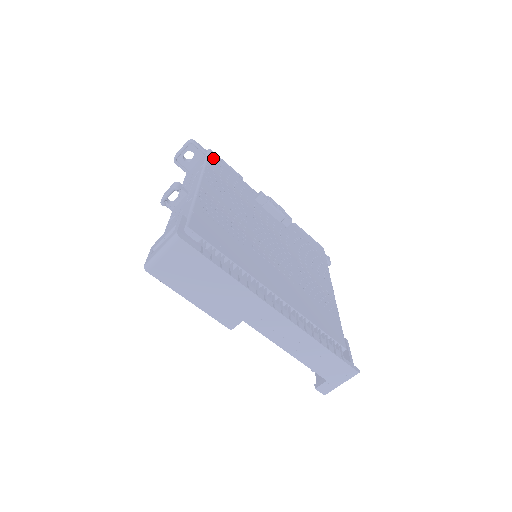
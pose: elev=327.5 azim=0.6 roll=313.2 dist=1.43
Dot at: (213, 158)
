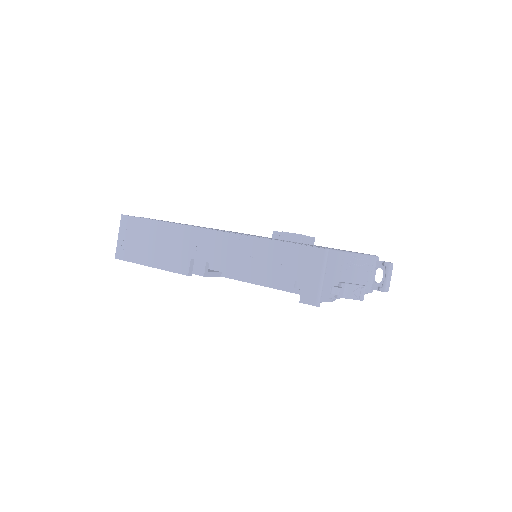
Dot at: occluded
